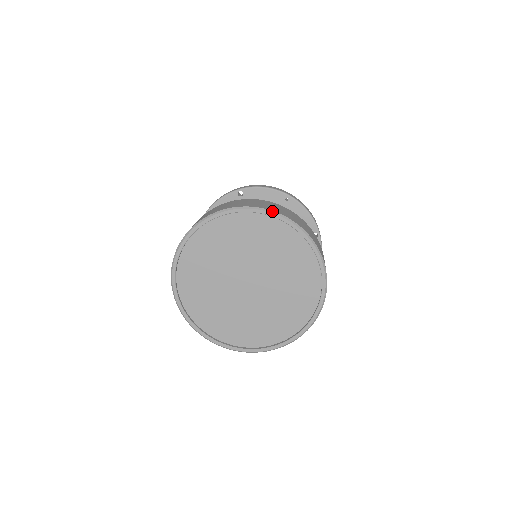
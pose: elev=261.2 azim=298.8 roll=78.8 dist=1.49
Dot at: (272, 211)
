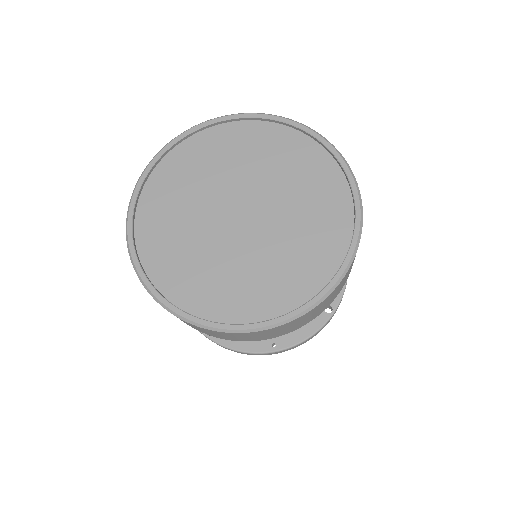
Dot at: (204, 122)
